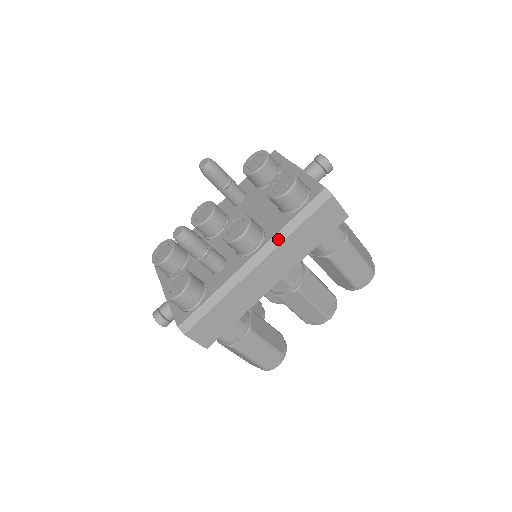
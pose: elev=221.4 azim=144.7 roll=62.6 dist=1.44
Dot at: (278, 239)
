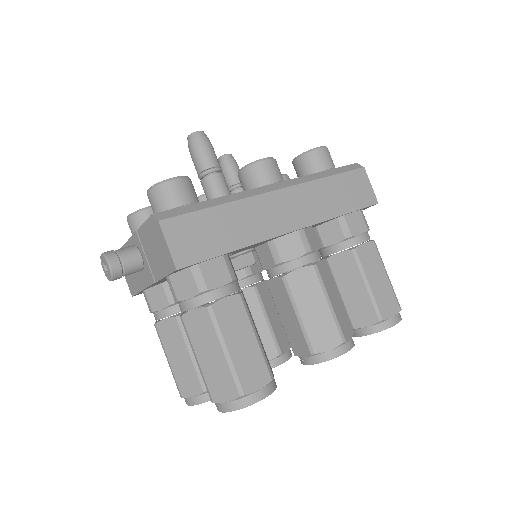
Dot at: (304, 179)
